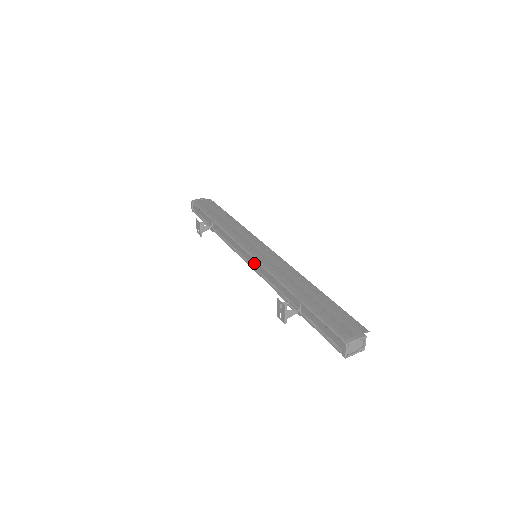
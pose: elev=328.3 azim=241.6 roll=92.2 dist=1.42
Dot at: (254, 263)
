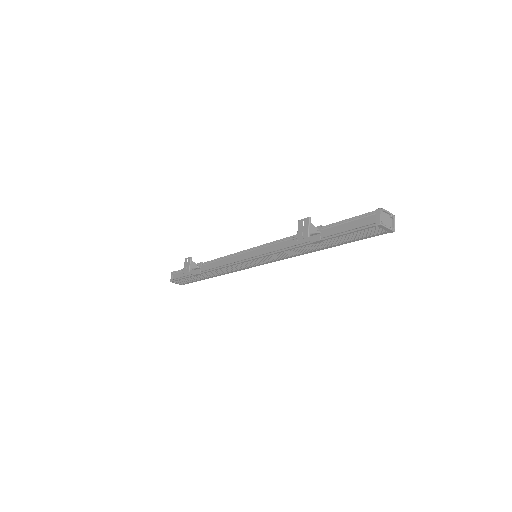
Dot at: (257, 252)
